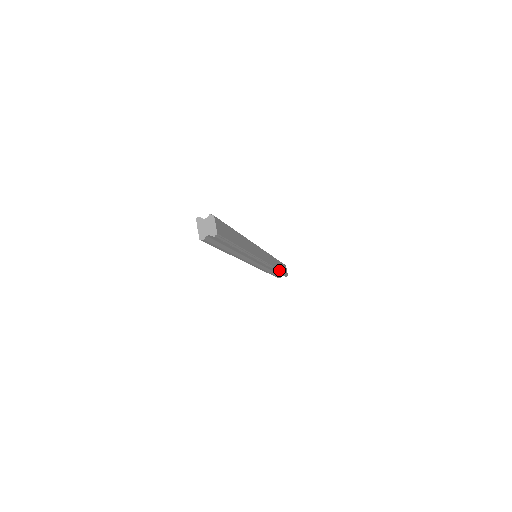
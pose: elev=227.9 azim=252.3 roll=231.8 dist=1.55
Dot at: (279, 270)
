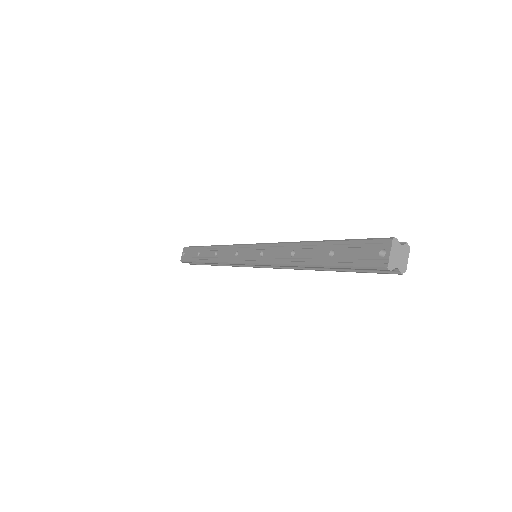
Dot at: occluded
